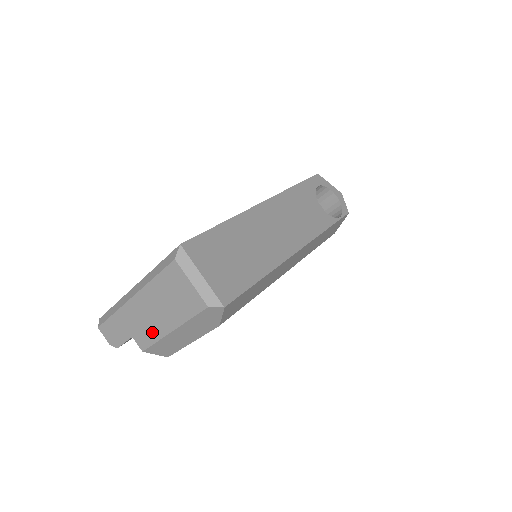
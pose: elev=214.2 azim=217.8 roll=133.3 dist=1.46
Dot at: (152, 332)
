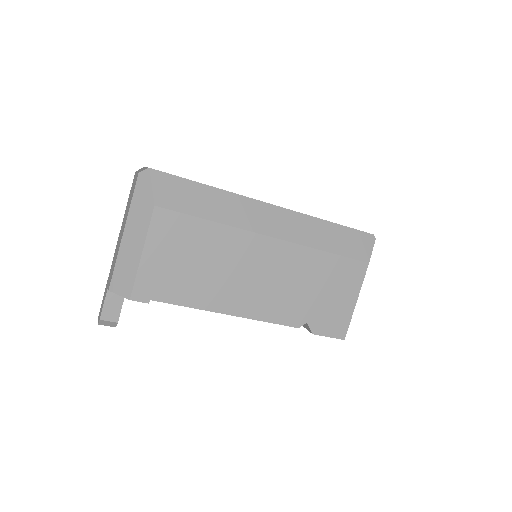
Dot at: (116, 256)
